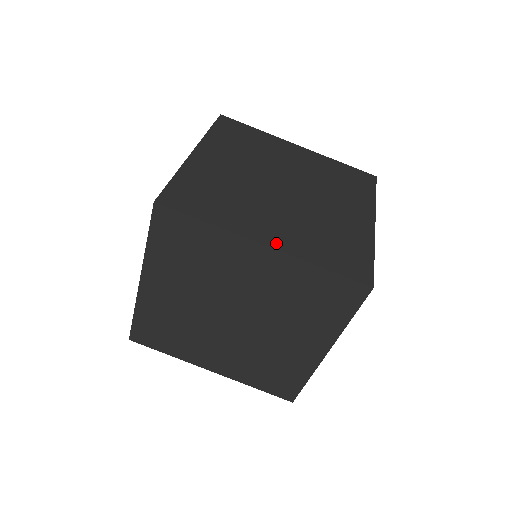
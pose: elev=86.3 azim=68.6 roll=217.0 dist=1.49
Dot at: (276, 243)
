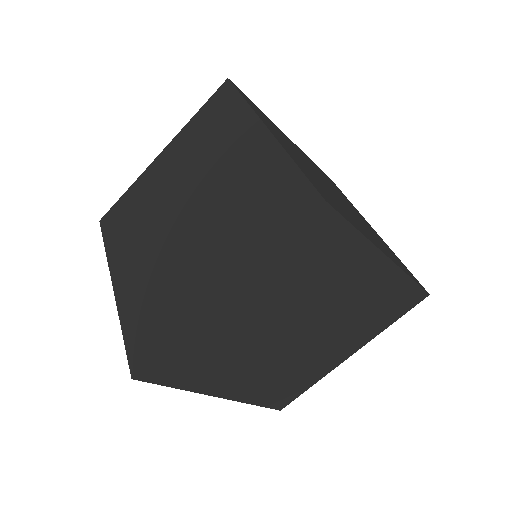
Dot at: (231, 394)
